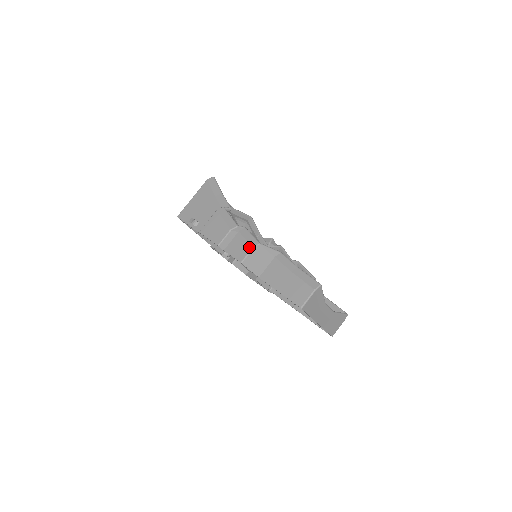
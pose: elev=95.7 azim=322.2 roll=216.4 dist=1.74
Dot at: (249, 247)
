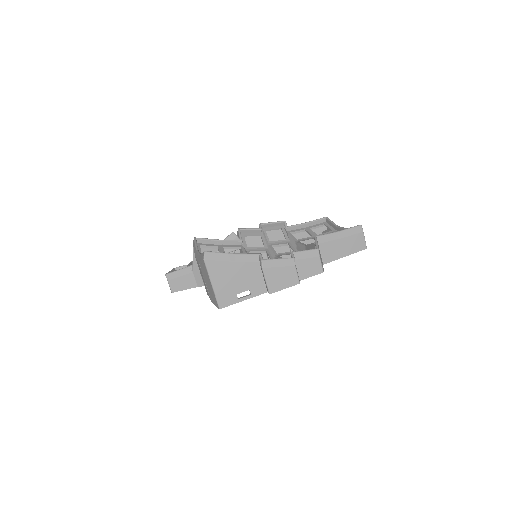
Dot at: (317, 259)
